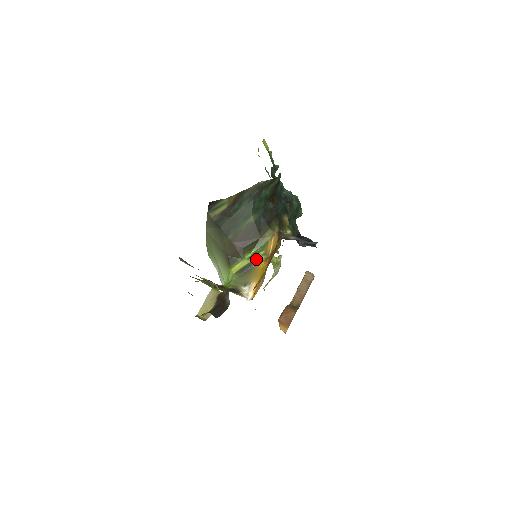
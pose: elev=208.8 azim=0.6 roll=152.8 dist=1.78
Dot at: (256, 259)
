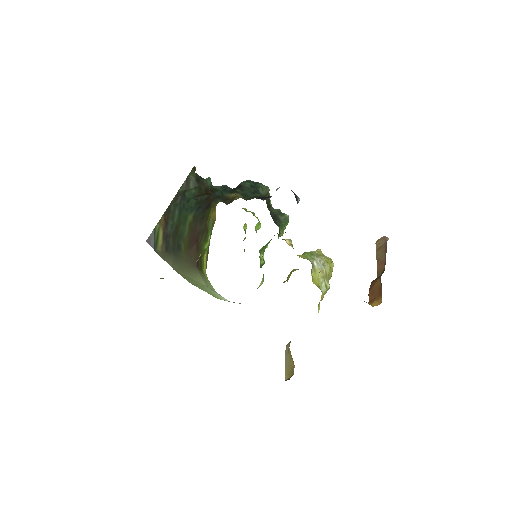
Dot at: occluded
